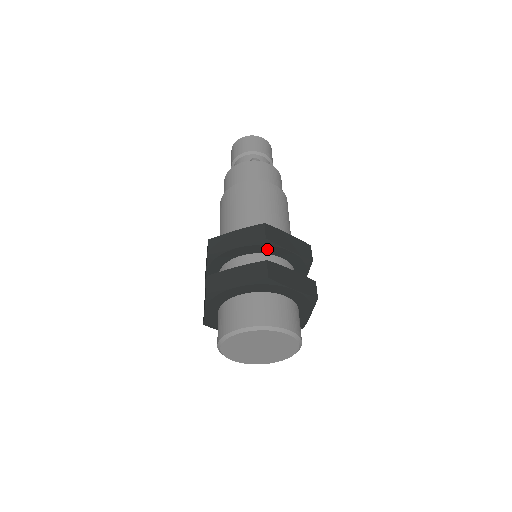
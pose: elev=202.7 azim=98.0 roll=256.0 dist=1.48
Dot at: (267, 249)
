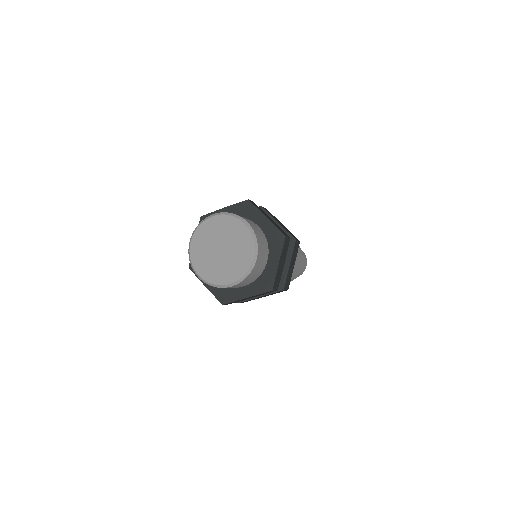
Dot at: occluded
